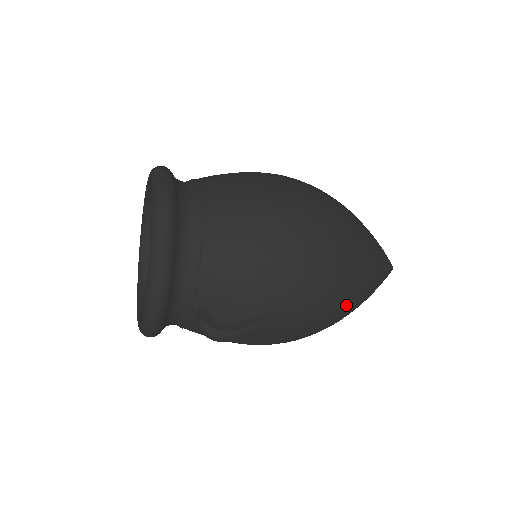
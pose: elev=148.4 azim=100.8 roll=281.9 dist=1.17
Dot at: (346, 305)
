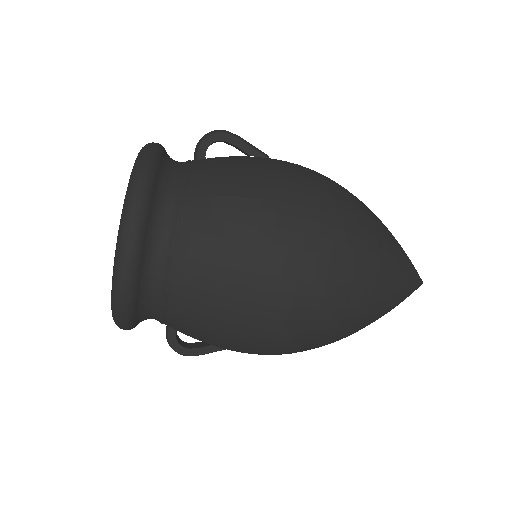
Dot at: occluded
